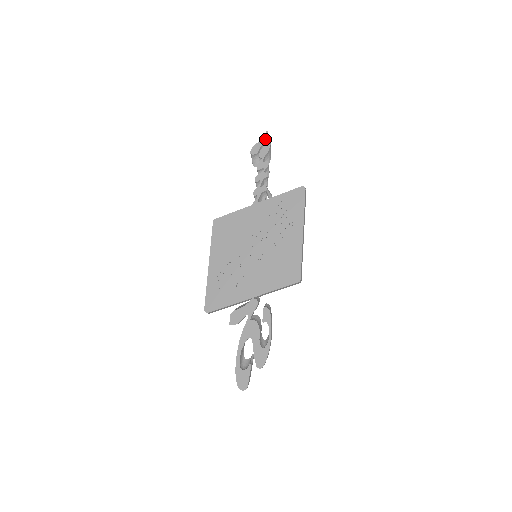
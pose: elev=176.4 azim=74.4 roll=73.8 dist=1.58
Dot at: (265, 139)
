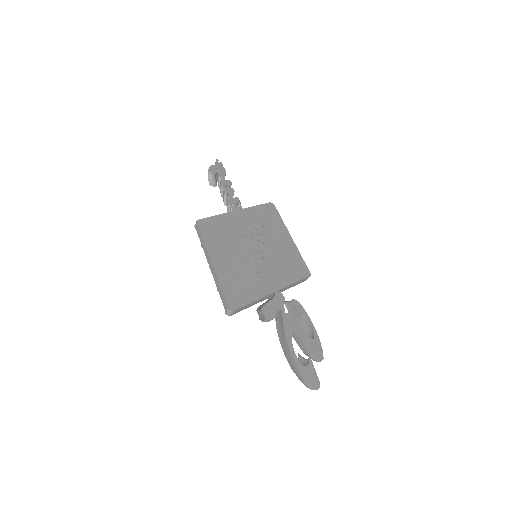
Dot at: (218, 164)
